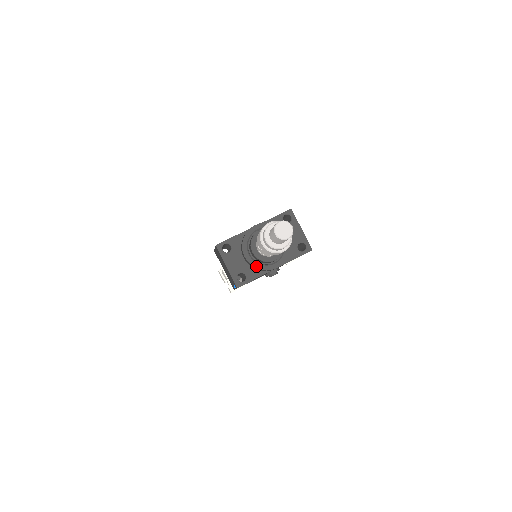
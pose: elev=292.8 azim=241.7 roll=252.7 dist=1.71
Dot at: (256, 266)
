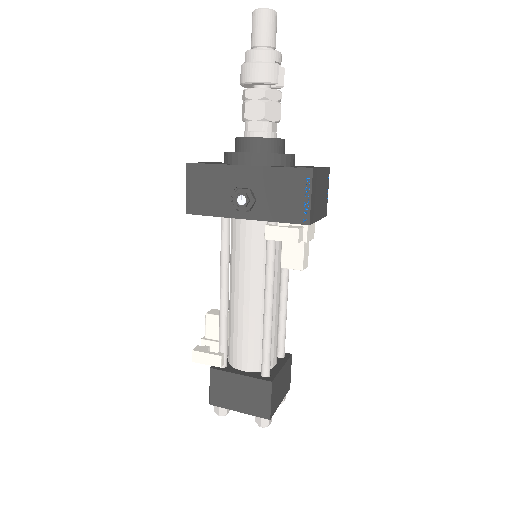
Dot at: occluded
